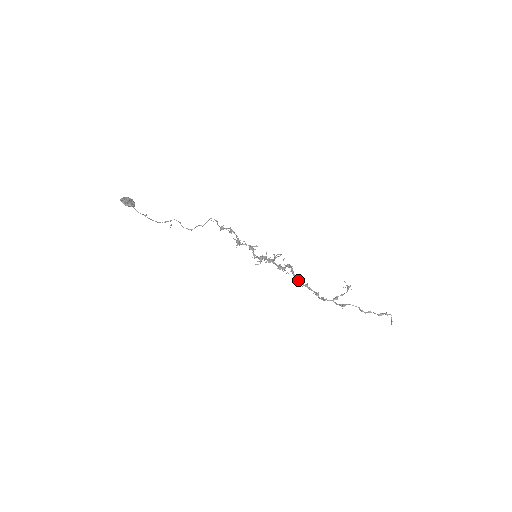
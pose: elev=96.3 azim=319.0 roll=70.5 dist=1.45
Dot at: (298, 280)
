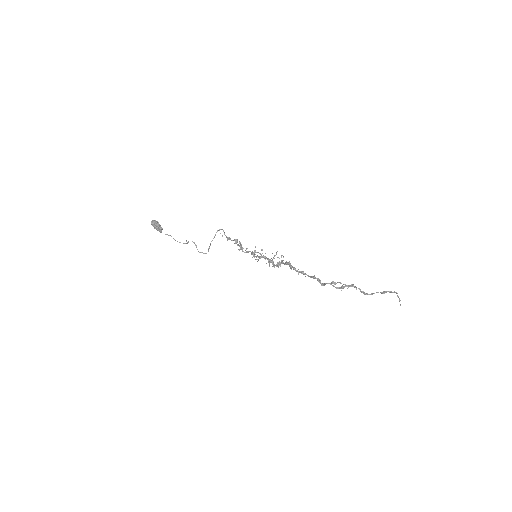
Dot at: (293, 267)
